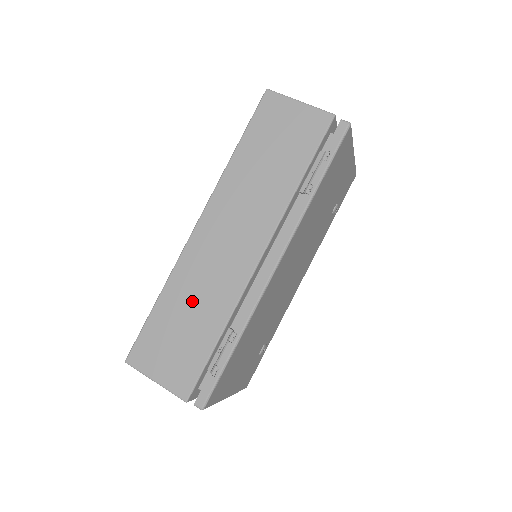
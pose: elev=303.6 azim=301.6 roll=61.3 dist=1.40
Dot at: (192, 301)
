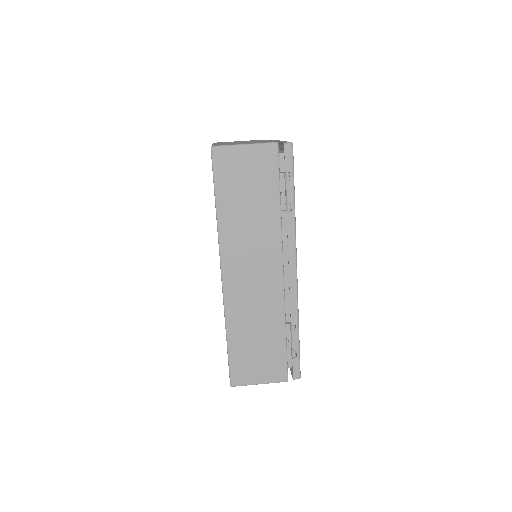
Dot at: (253, 325)
